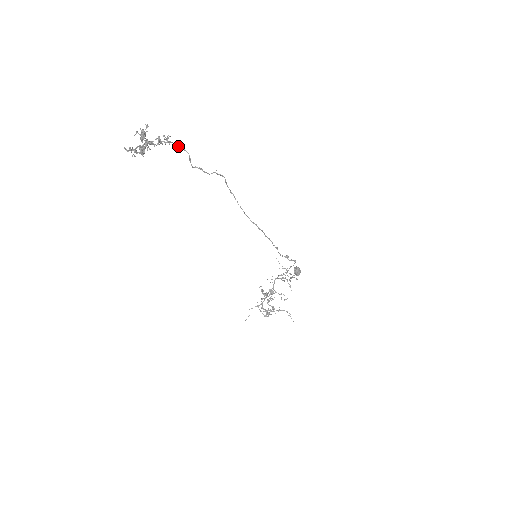
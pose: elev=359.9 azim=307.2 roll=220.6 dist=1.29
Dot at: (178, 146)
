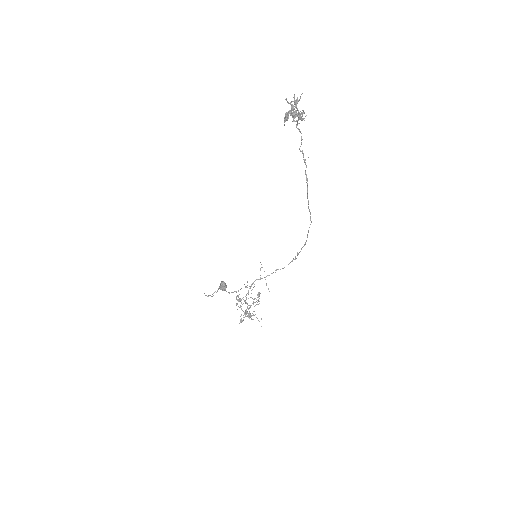
Dot at: (296, 125)
